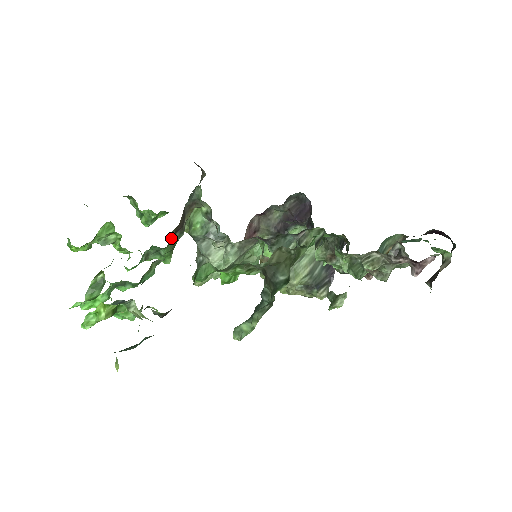
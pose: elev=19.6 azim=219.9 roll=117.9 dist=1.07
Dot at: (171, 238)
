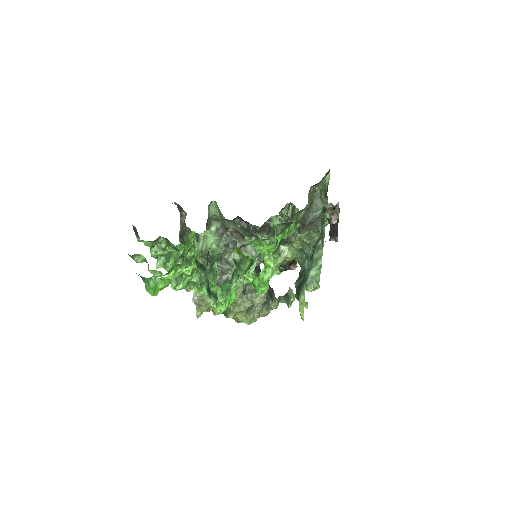
Dot at: occluded
